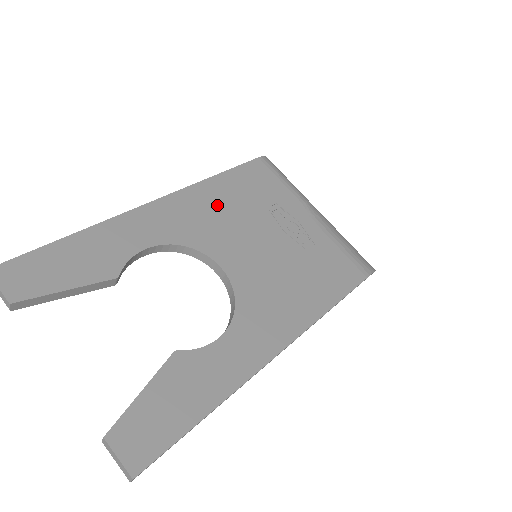
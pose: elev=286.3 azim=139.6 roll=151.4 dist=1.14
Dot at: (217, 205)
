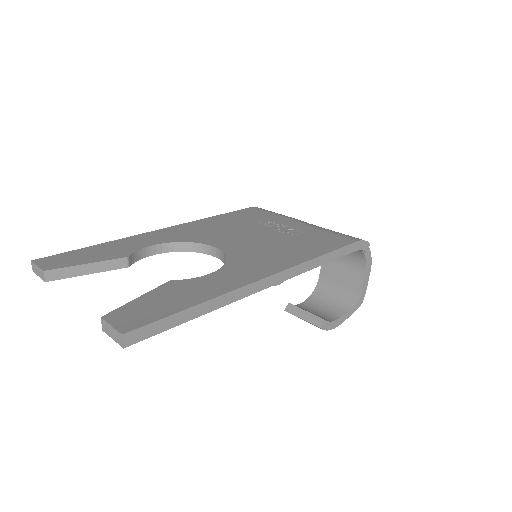
Dot at: (214, 226)
